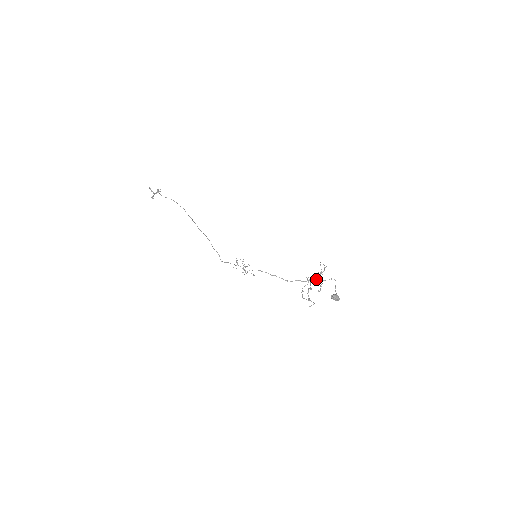
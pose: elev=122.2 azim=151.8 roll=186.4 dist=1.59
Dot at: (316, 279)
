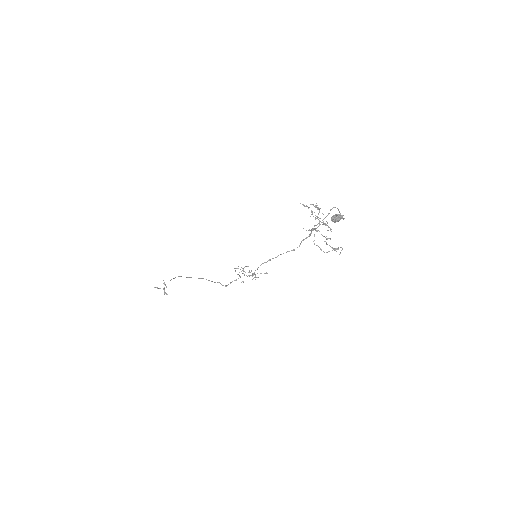
Dot at: (318, 223)
